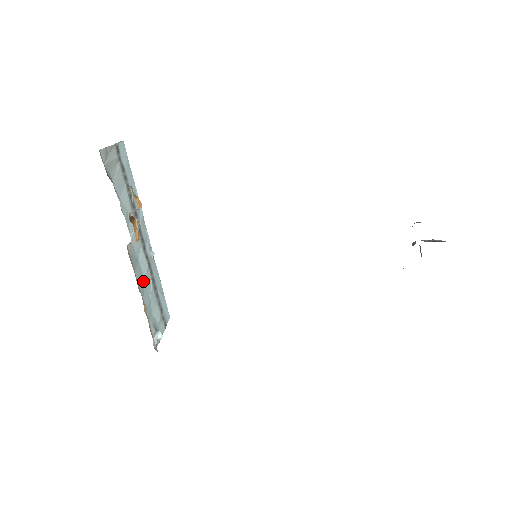
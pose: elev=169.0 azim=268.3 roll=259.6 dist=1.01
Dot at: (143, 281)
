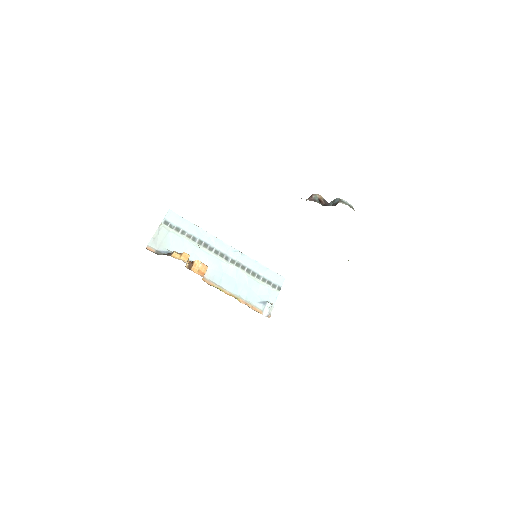
Dot at: (234, 282)
